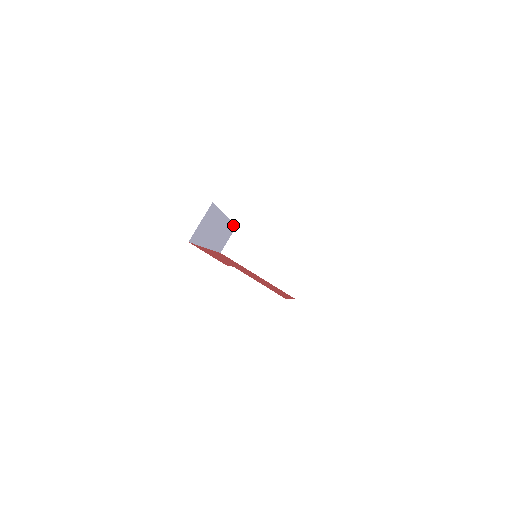
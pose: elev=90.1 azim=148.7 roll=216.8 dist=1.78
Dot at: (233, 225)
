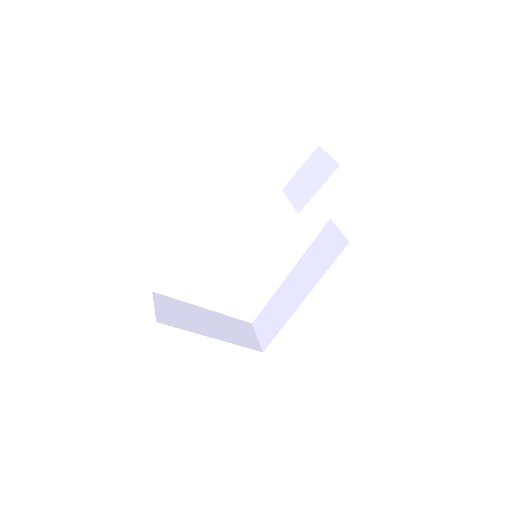
Dot at: occluded
